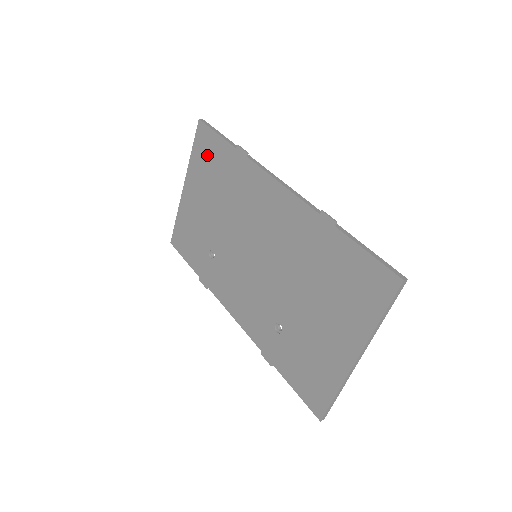
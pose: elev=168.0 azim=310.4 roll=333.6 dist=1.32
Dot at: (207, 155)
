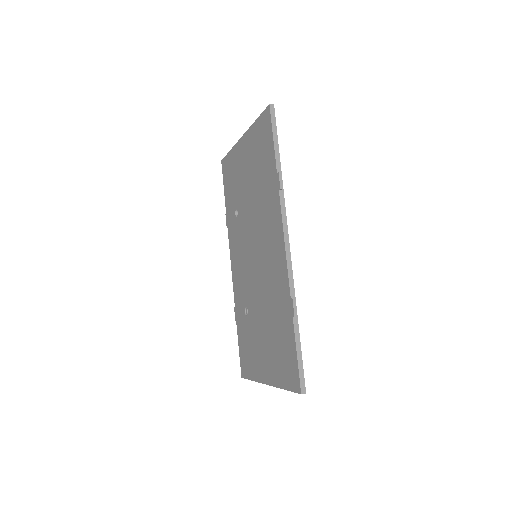
Dot at: (262, 143)
